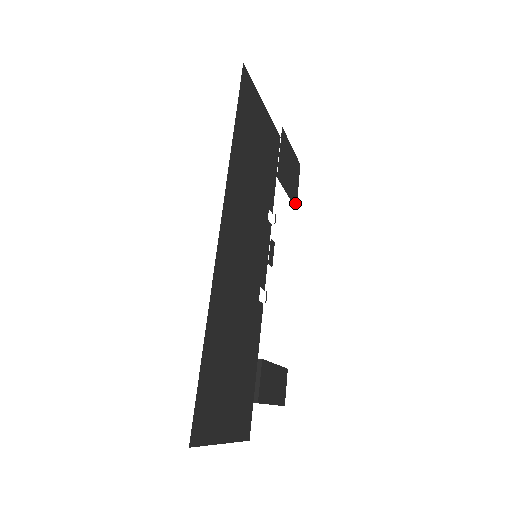
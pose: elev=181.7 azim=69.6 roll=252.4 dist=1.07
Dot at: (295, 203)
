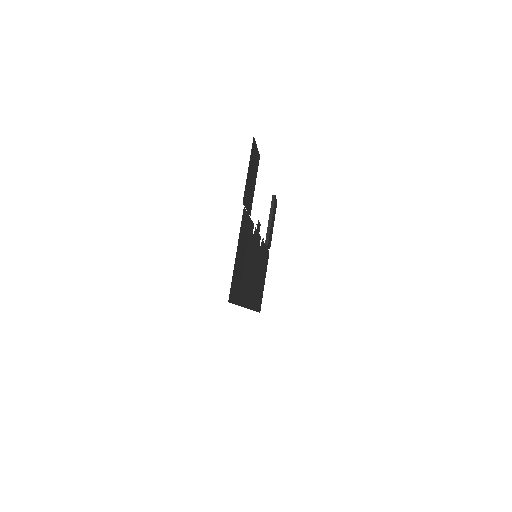
Dot at: (258, 160)
